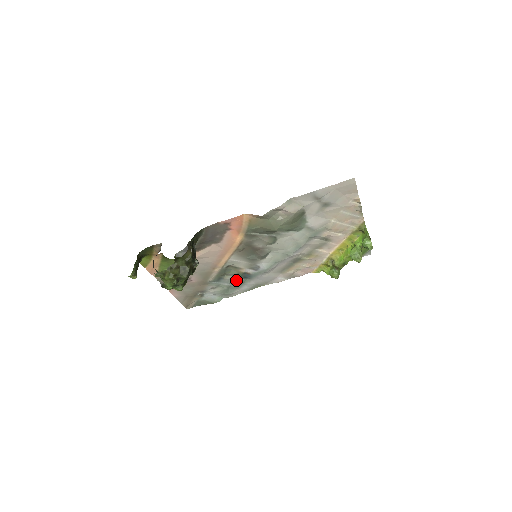
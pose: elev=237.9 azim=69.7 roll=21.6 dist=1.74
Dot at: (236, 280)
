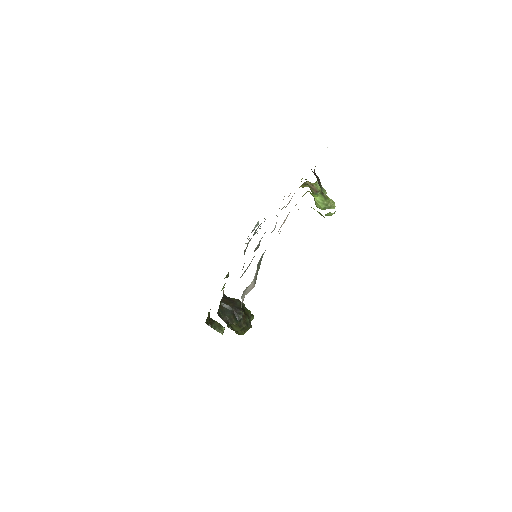
Dot at: occluded
